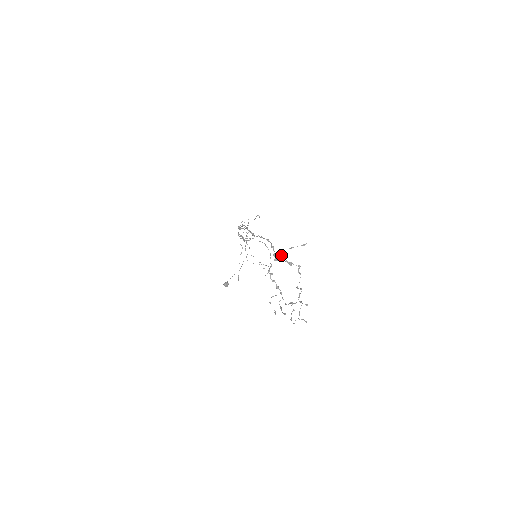
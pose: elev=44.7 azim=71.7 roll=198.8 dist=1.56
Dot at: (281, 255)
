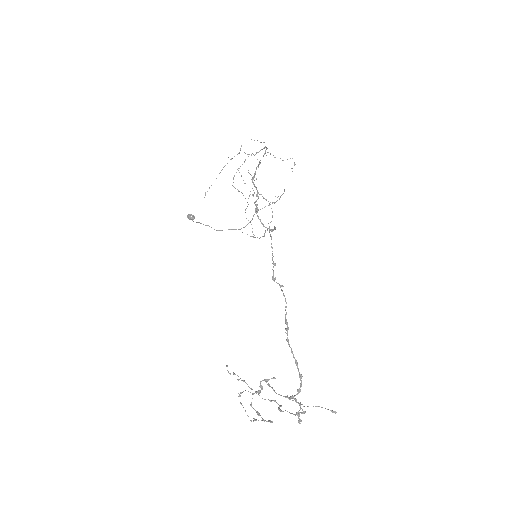
Dot at: (299, 405)
